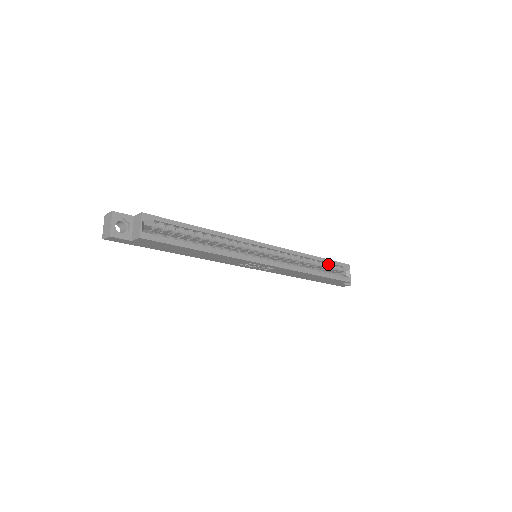
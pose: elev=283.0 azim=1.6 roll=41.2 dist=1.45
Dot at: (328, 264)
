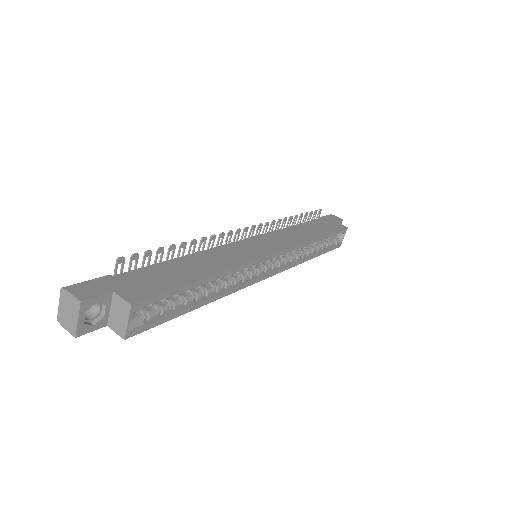
Dot at: (328, 237)
